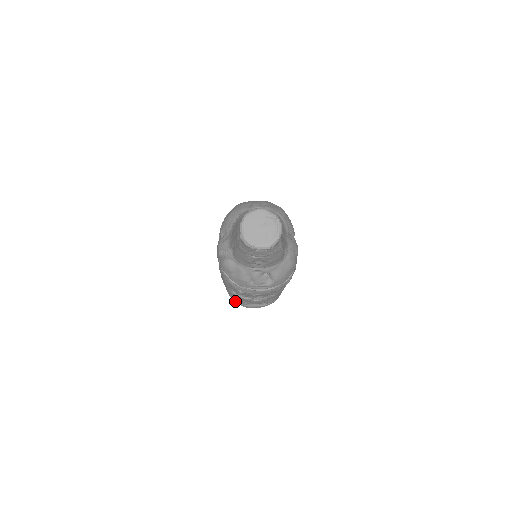
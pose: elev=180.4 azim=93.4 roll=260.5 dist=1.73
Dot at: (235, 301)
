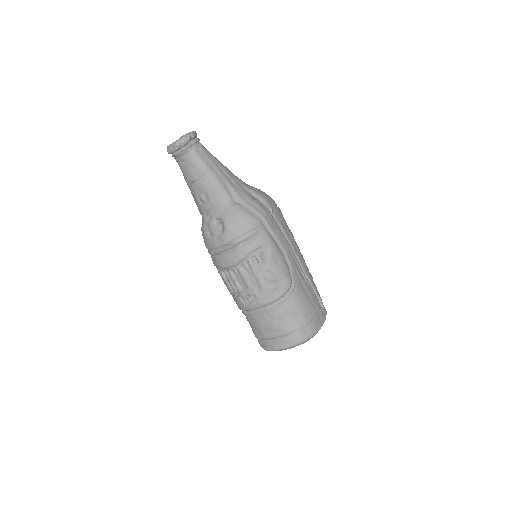
Dot at: occluded
